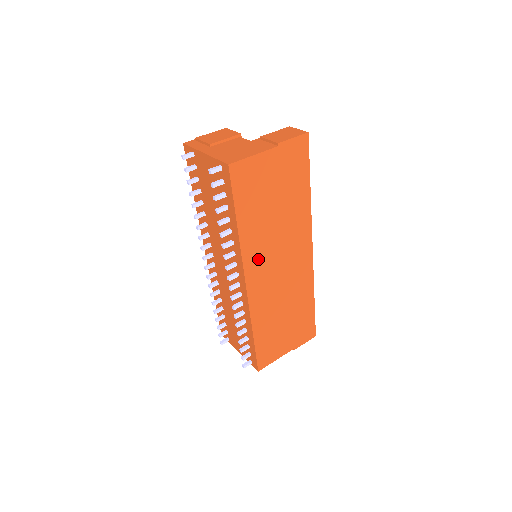
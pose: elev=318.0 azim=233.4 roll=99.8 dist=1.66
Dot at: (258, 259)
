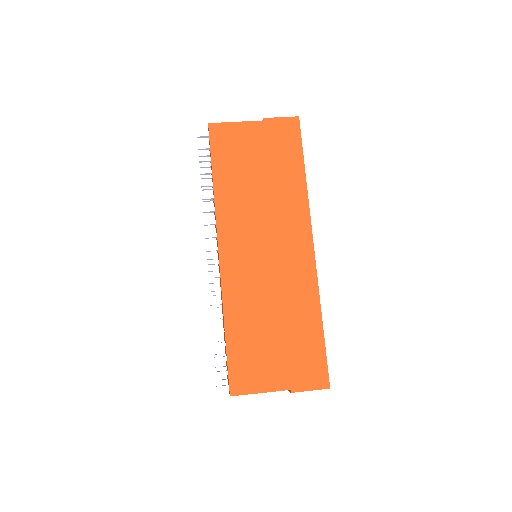
Dot at: (236, 228)
